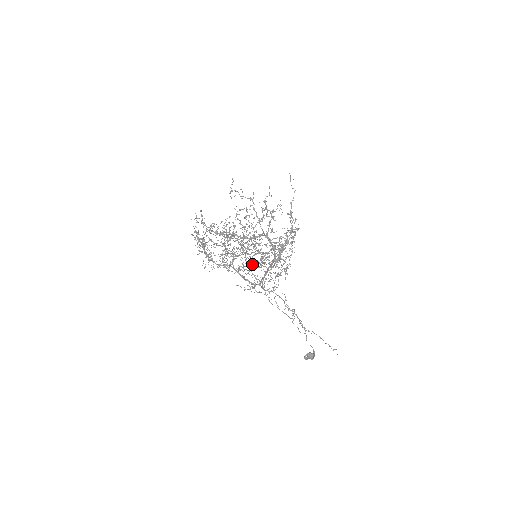
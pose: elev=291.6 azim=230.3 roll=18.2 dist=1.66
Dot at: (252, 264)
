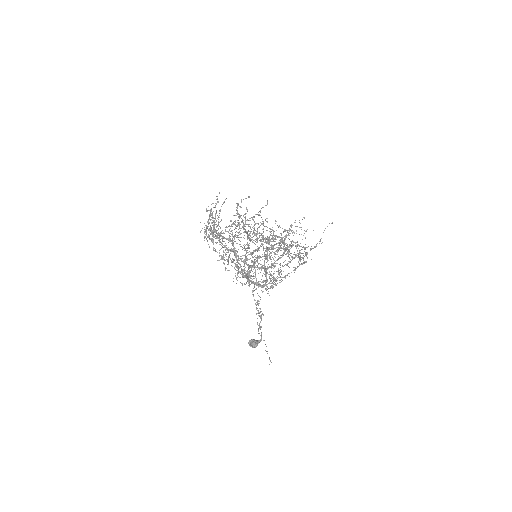
Dot at: occluded
